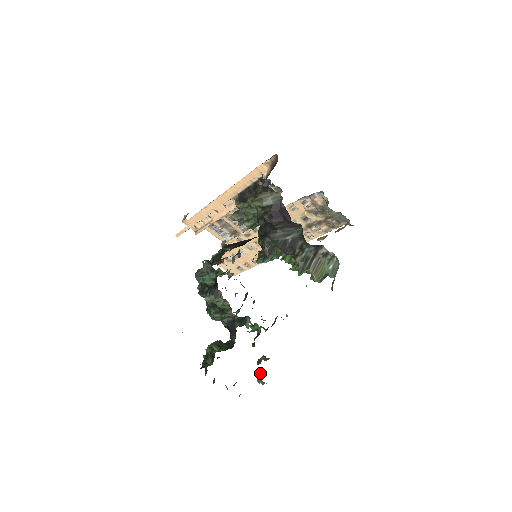
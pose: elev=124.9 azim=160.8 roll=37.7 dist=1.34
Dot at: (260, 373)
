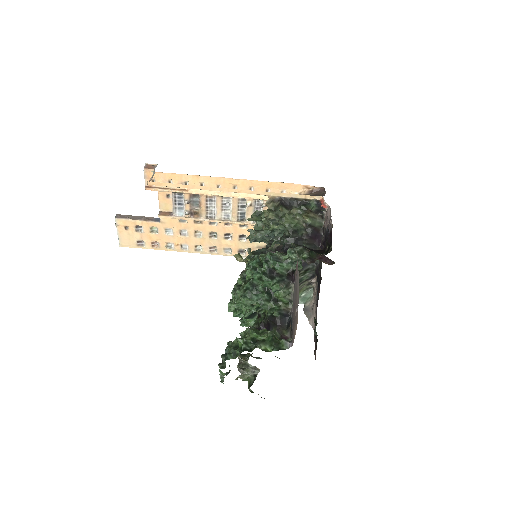
Dot at: (255, 369)
